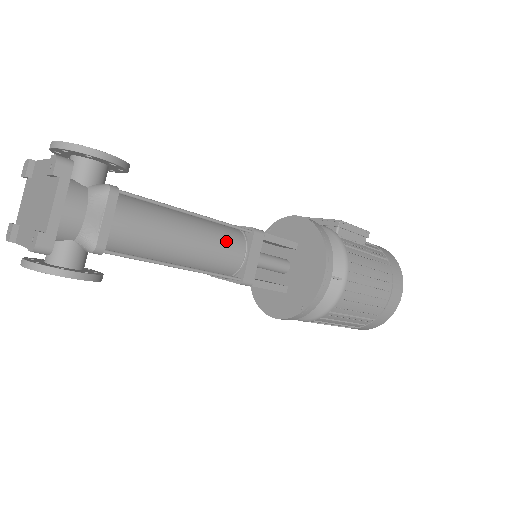
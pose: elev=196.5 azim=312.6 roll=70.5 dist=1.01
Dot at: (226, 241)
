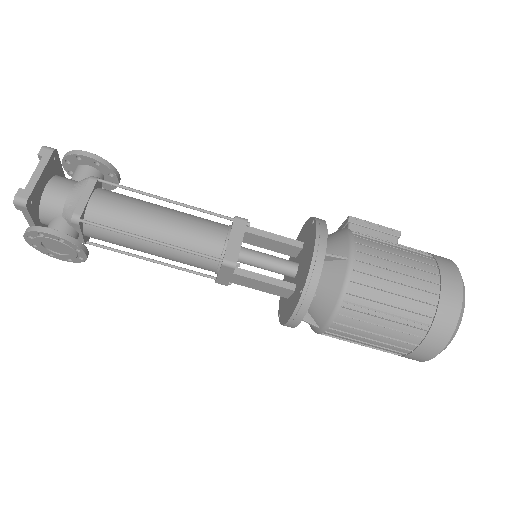
Dot at: (204, 225)
